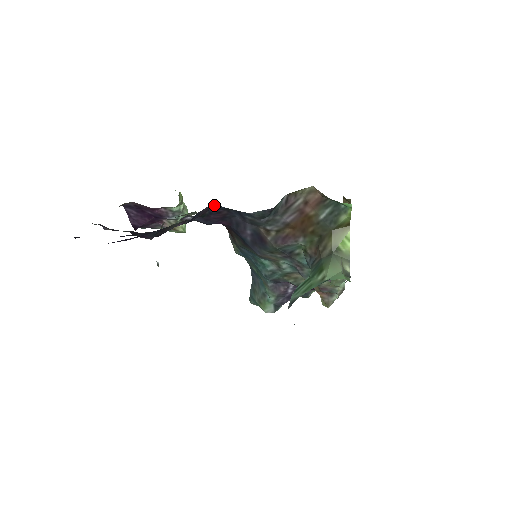
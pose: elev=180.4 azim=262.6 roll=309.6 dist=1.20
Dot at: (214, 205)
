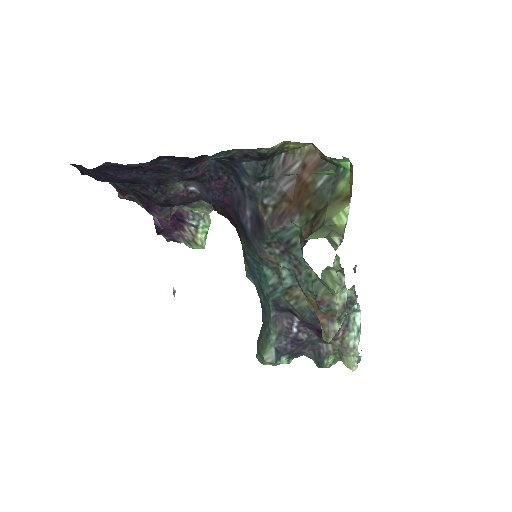
Dot at: (213, 161)
